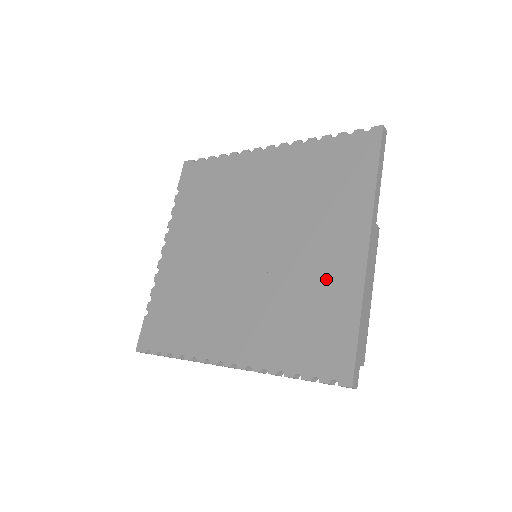
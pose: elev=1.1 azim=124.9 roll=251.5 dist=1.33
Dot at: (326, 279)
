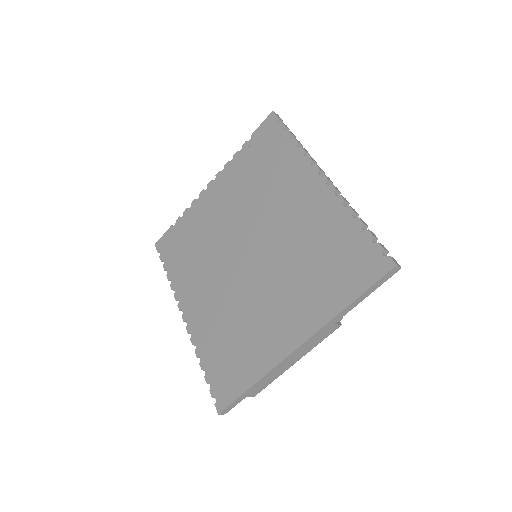
Dot at: (261, 336)
